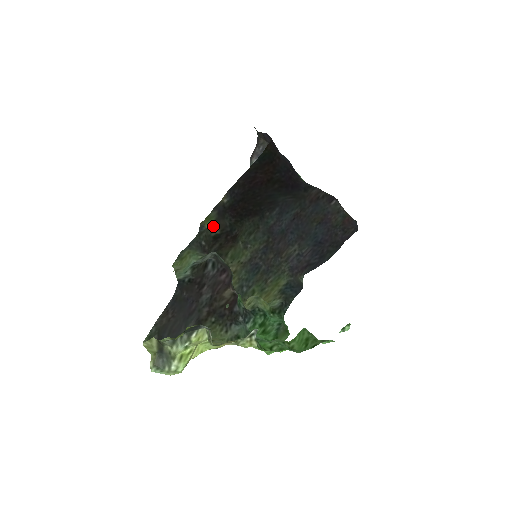
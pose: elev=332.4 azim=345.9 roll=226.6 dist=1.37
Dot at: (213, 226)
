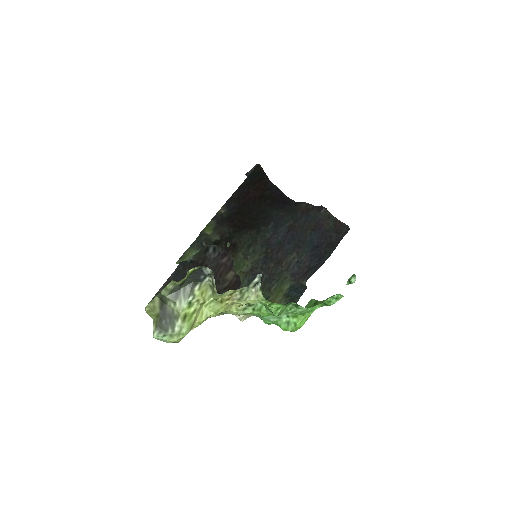
Dot at: (213, 233)
